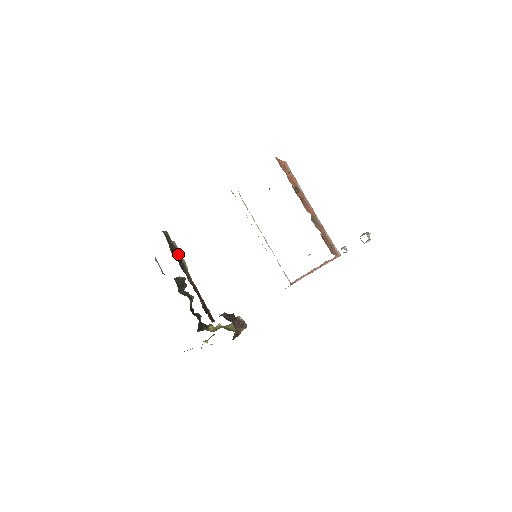
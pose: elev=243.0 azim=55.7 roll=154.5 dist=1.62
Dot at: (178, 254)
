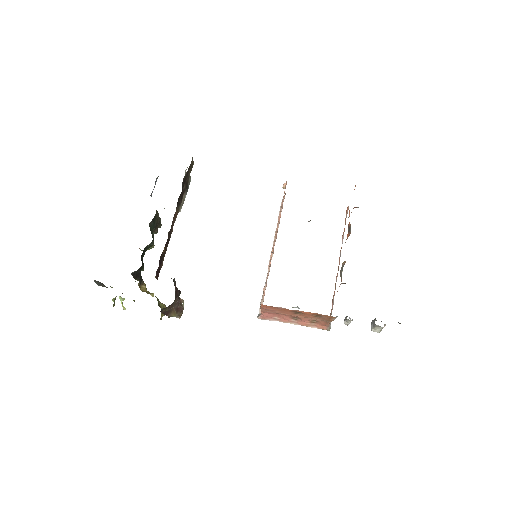
Dot at: (185, 190)
